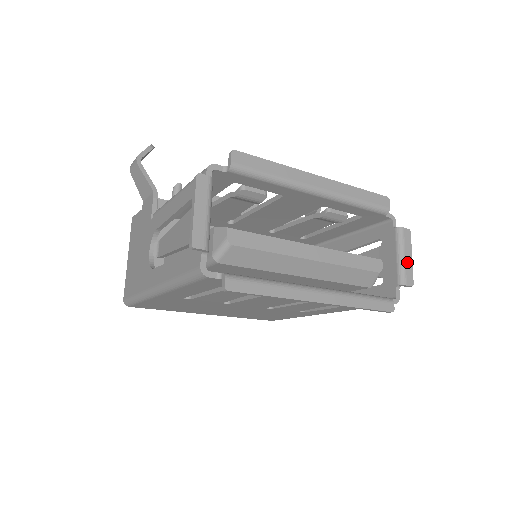
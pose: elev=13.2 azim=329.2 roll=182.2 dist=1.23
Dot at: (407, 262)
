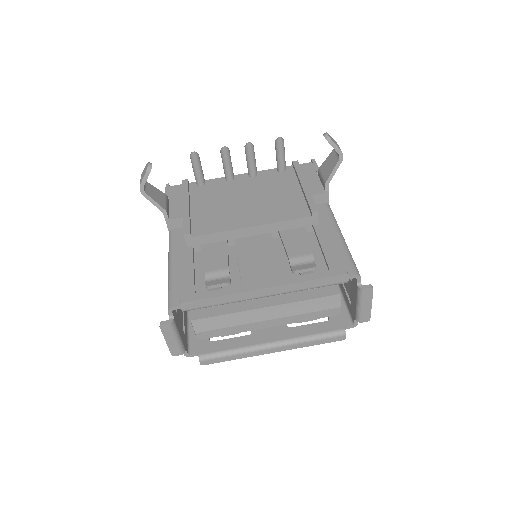
Dot at: (365, 309)
